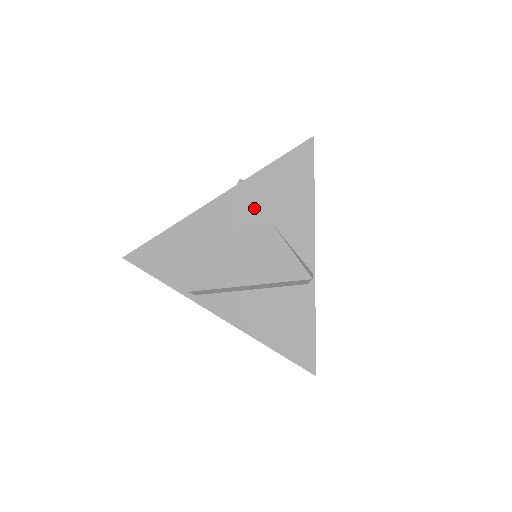
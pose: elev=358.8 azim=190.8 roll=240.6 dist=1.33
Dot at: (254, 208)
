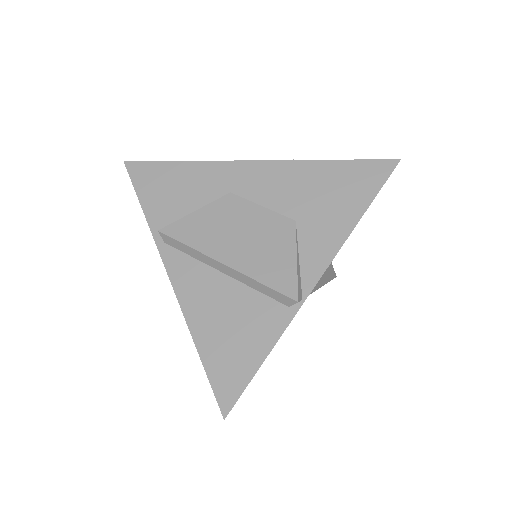
Dot at: (288, 193)
